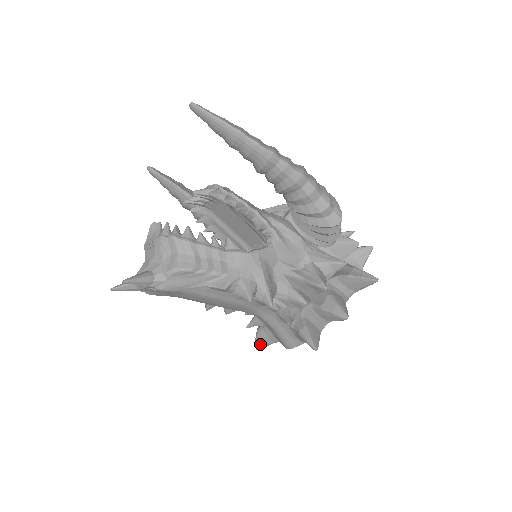
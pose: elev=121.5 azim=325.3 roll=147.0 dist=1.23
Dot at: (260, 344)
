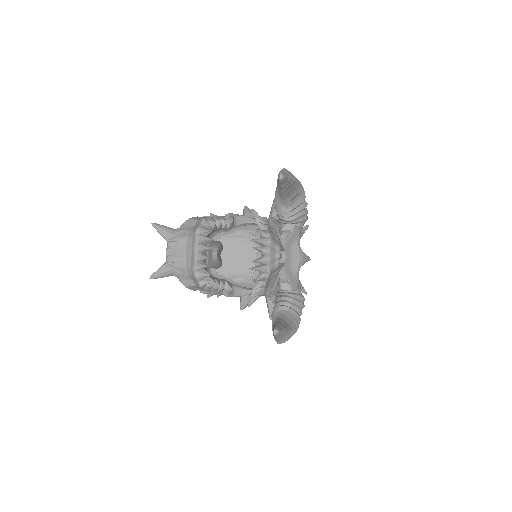
Dot at: occluded
